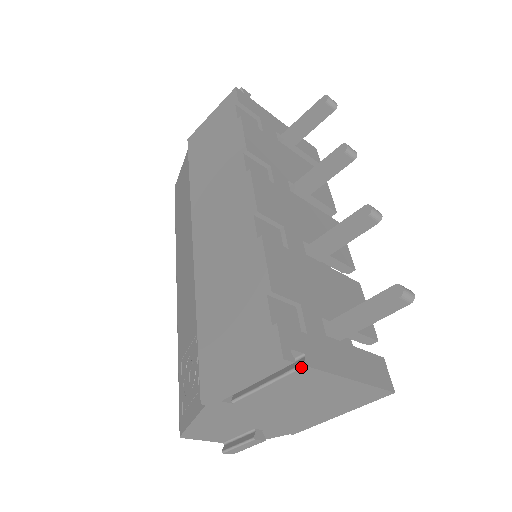
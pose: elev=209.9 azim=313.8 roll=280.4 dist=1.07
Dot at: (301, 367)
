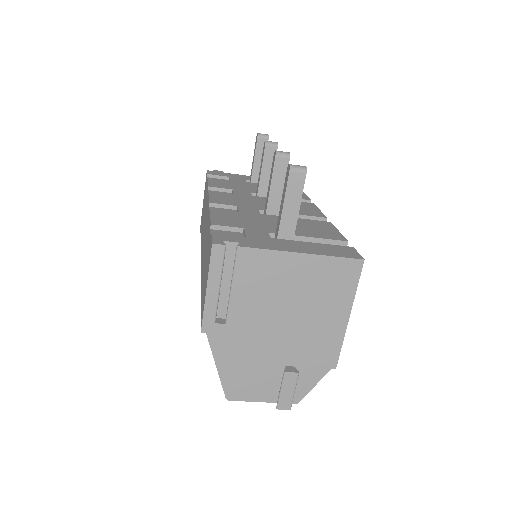
Dot at: (237, 250)
